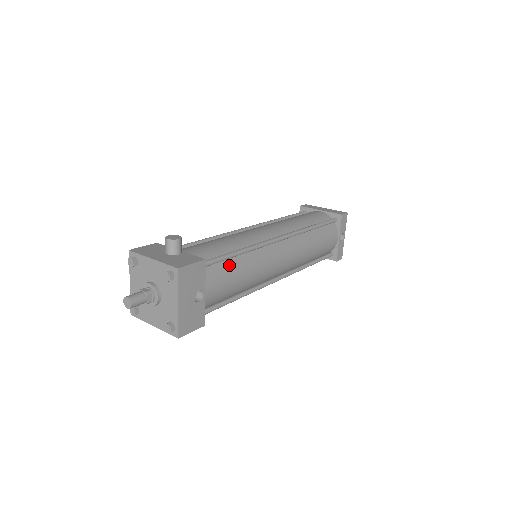
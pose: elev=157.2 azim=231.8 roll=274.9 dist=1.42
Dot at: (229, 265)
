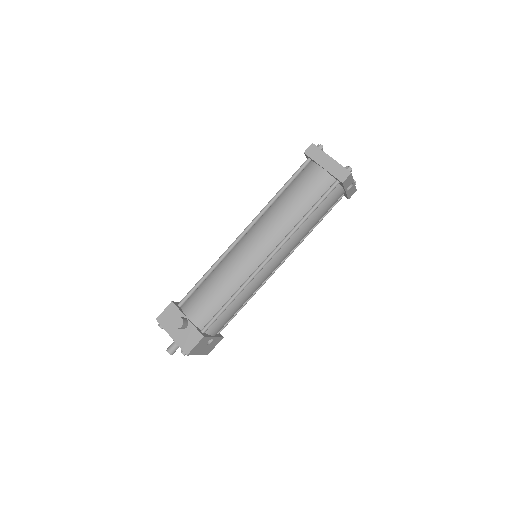
Dot at: (226, 311)
